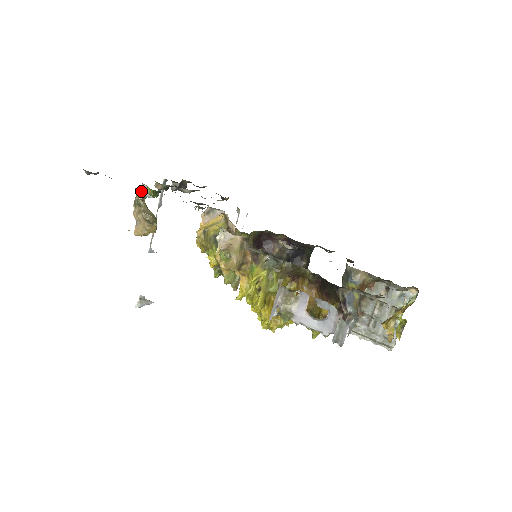
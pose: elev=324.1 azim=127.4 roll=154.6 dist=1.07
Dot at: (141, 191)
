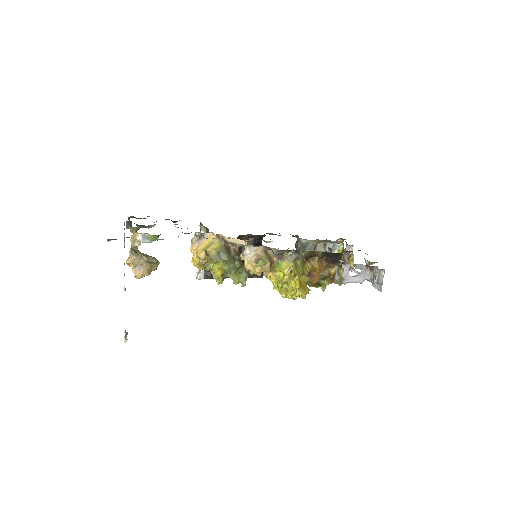
Dot at: (139, 240)
